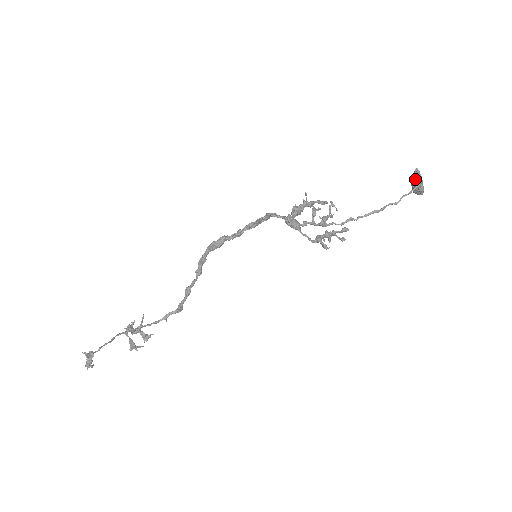
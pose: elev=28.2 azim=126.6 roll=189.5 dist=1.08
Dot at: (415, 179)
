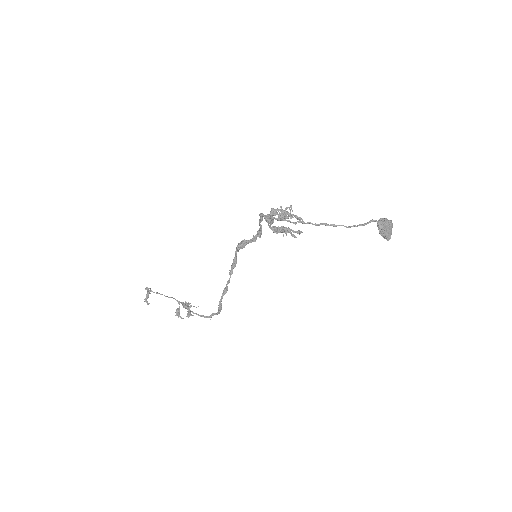
Dot at: (379, 221)
